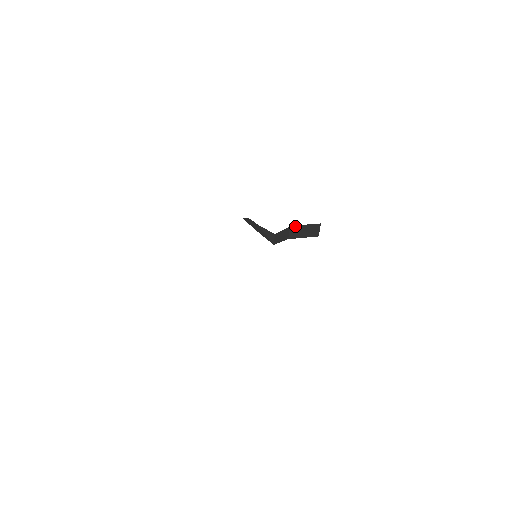
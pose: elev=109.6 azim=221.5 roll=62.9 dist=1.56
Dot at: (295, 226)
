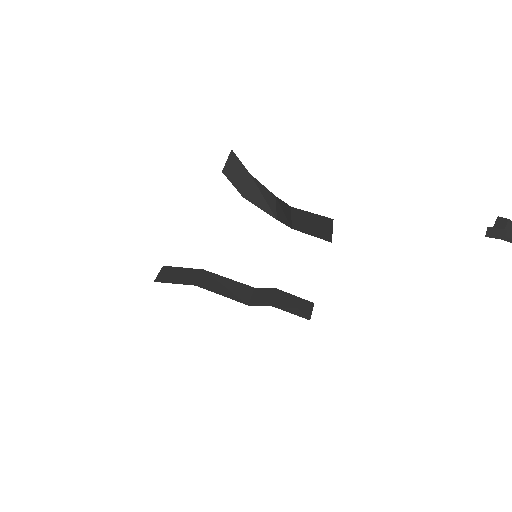
Dot at: (297, 210)
